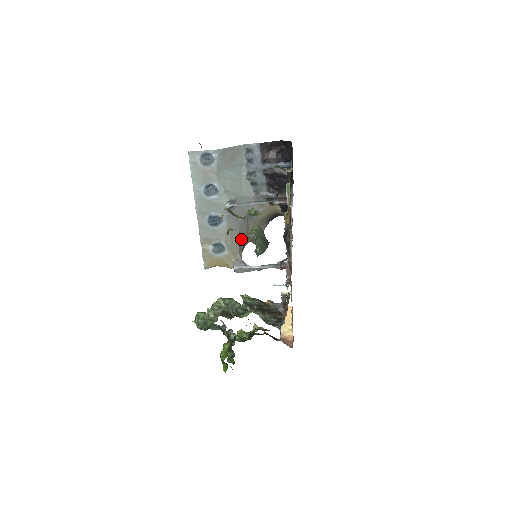
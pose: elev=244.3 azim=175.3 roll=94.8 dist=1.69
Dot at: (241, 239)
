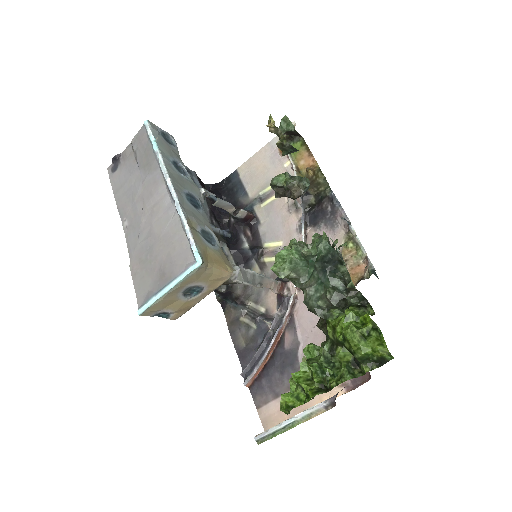
Dot at: occluded
